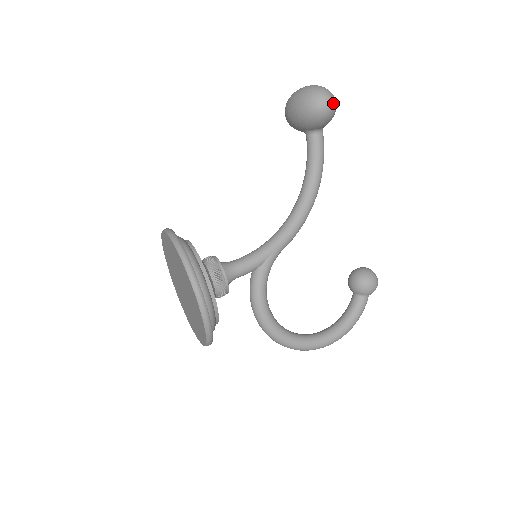
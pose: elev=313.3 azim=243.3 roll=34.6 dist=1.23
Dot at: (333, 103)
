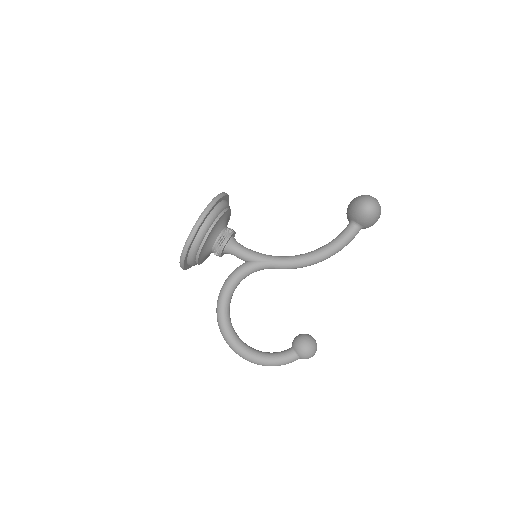
Dot at: (373, 209)
